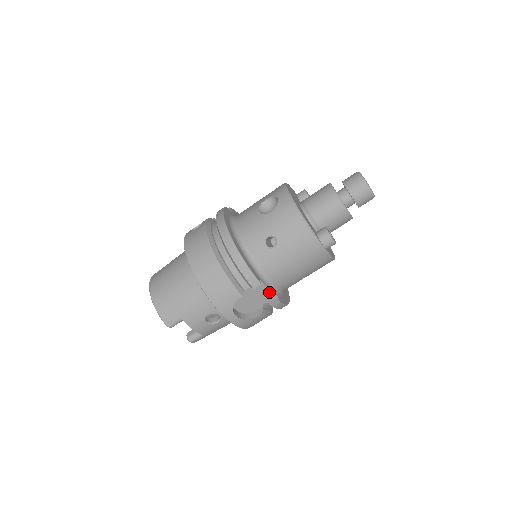
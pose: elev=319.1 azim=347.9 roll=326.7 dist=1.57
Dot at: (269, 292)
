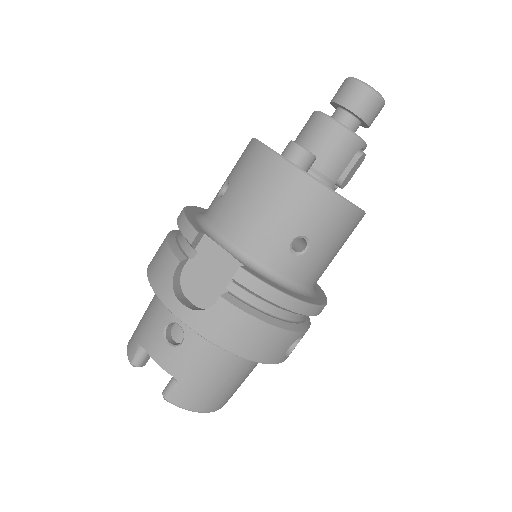
Dot at: (228, 258)
